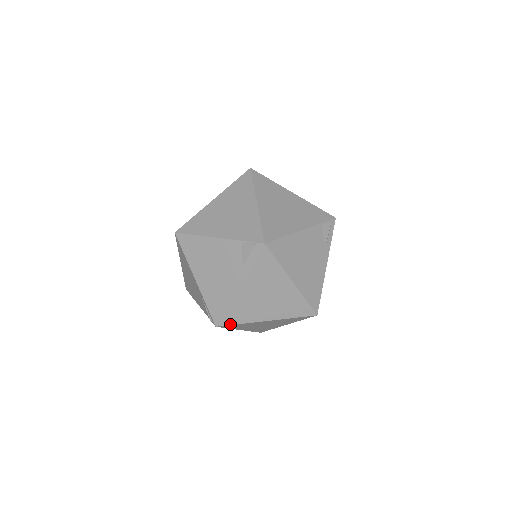
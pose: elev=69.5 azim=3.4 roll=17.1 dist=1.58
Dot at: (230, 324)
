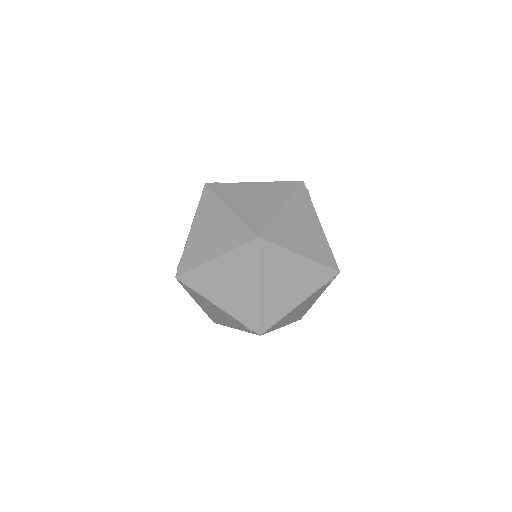
Dot at: occluded
